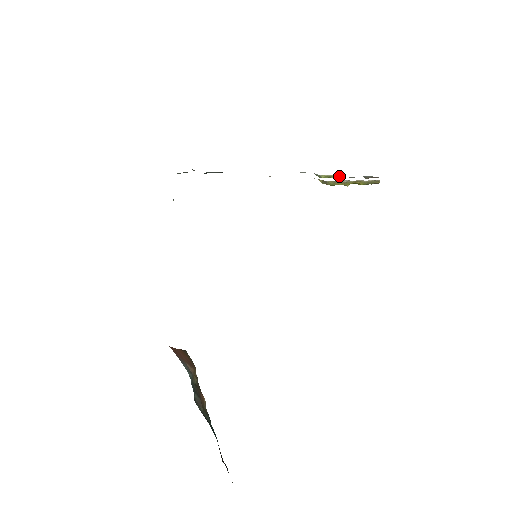
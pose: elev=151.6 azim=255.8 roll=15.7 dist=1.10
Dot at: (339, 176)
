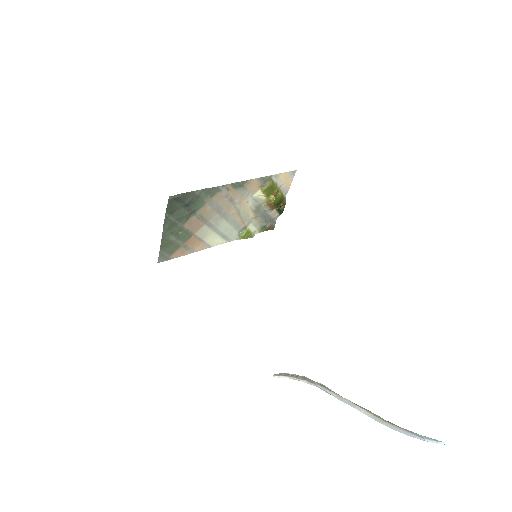
Dot at: (253, 235)
